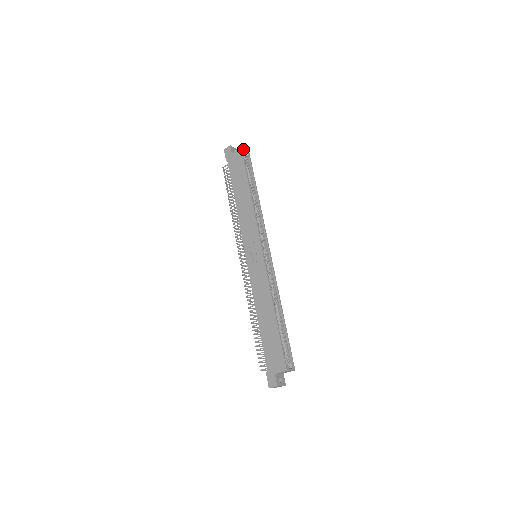
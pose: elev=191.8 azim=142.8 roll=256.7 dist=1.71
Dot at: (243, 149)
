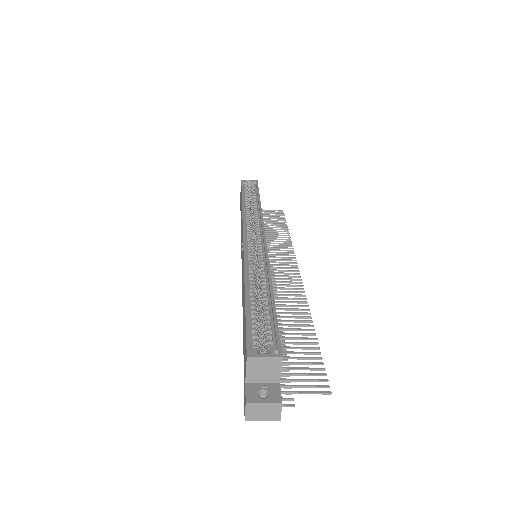
Dot at: (245, 180)
